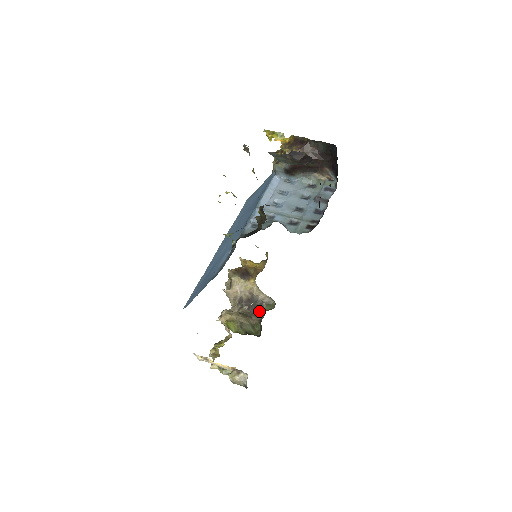
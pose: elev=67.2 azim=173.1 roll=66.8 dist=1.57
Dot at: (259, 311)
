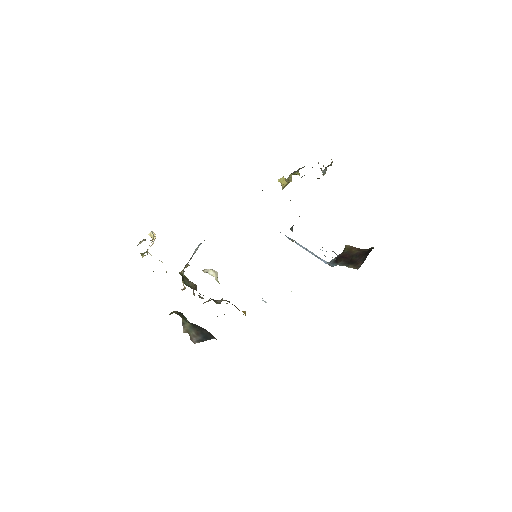
Dot at: occluded
